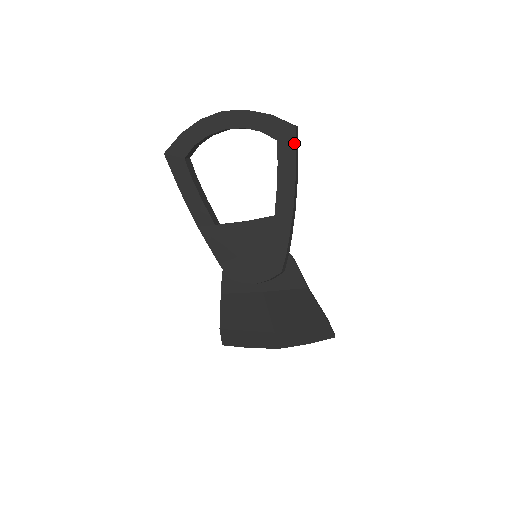
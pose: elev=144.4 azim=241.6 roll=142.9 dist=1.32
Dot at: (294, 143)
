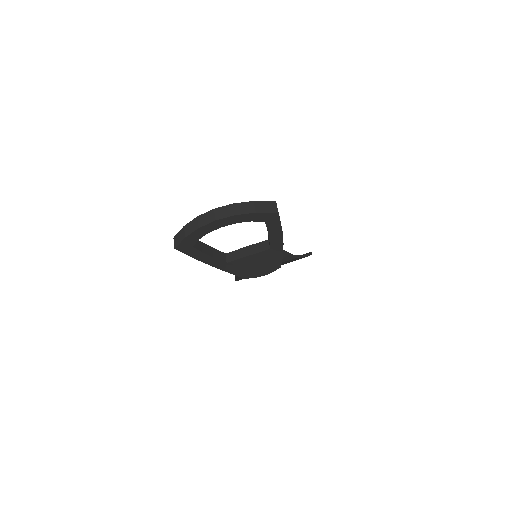
Dot at: (278, 219)
